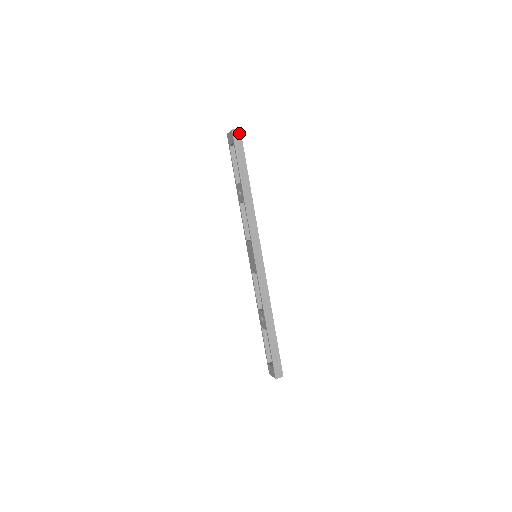
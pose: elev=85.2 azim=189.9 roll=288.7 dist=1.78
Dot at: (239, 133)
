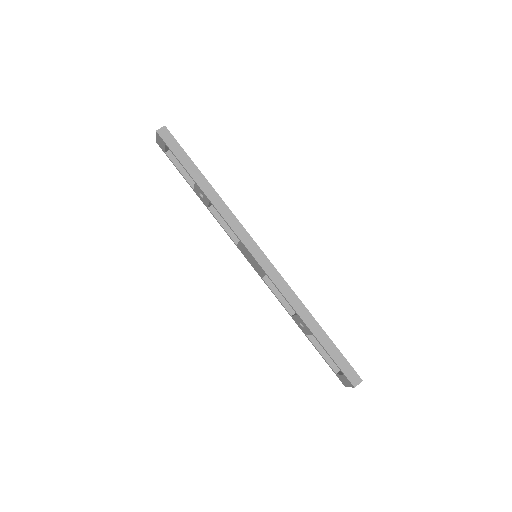
Dot at: (166, 131)
